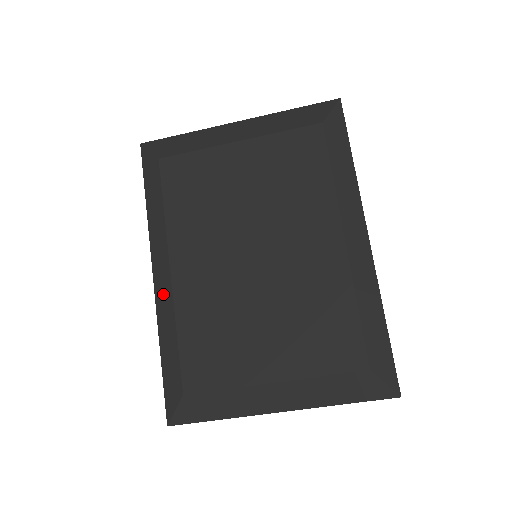
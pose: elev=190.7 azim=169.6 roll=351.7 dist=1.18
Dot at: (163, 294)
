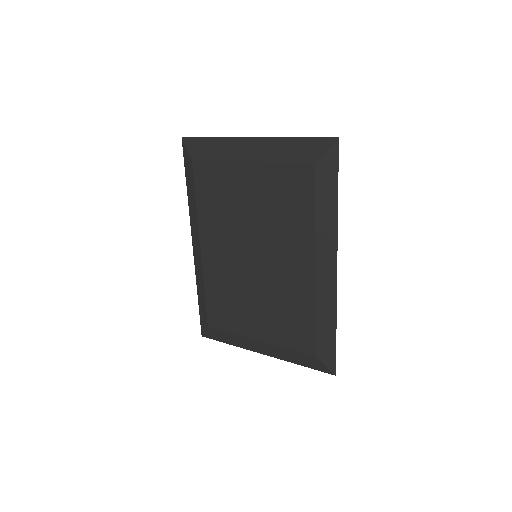
Dot at: (197, 261)
